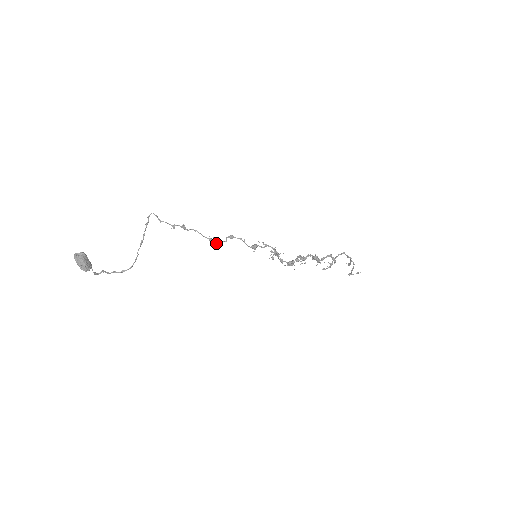
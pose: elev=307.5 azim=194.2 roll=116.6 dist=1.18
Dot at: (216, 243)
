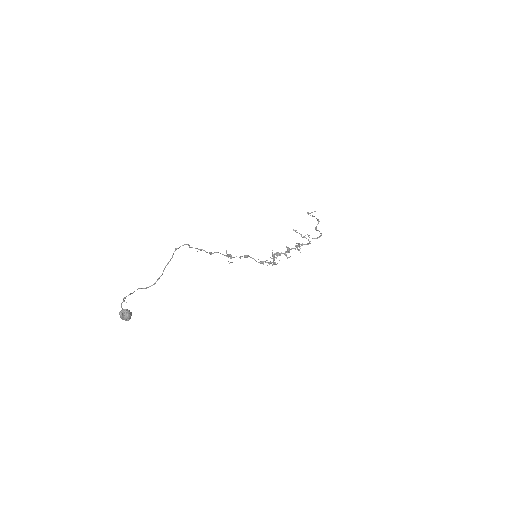
Dot at: (231, 258)
